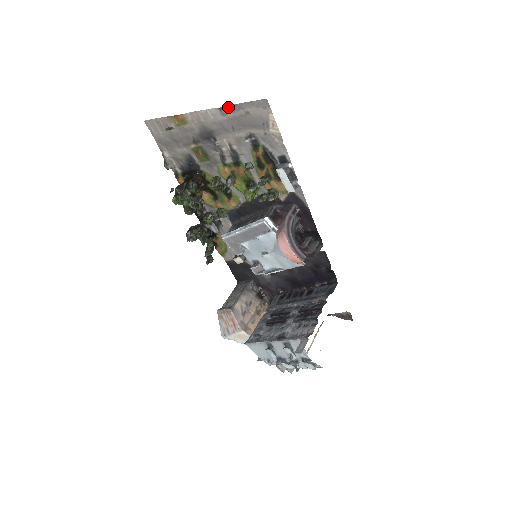
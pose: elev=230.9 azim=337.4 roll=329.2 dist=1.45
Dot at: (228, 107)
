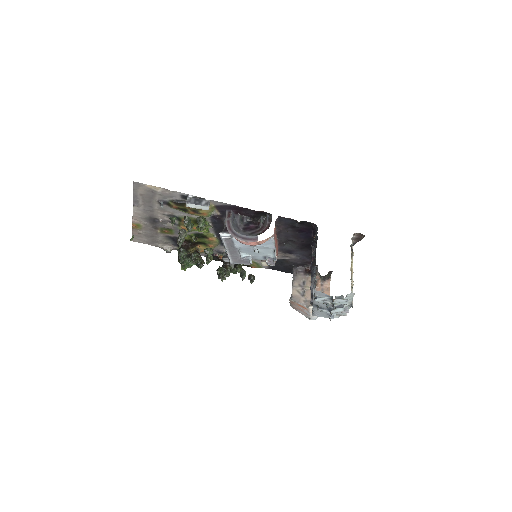
Dot at: (134, 201)
